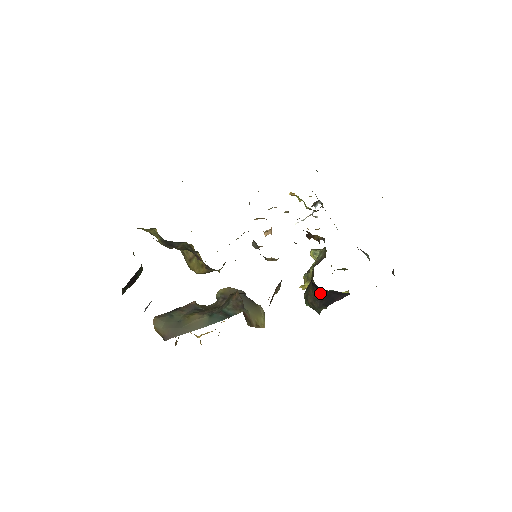
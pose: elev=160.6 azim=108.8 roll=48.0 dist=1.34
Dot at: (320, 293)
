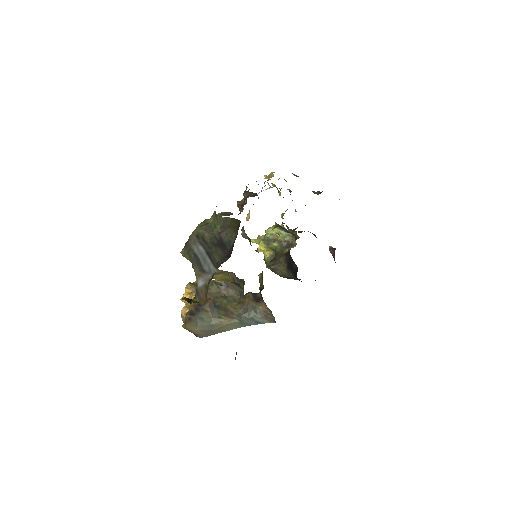
Dot at: (295, 278)
